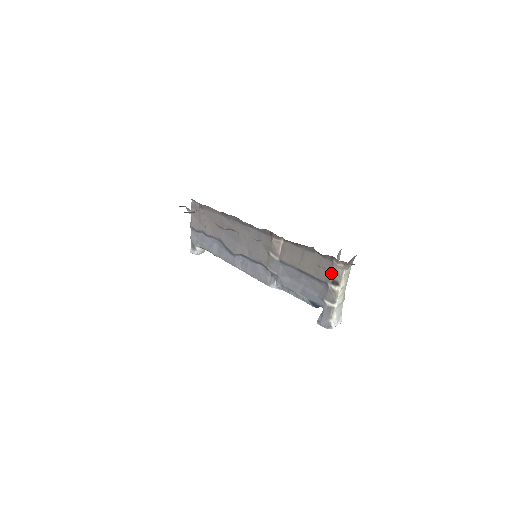
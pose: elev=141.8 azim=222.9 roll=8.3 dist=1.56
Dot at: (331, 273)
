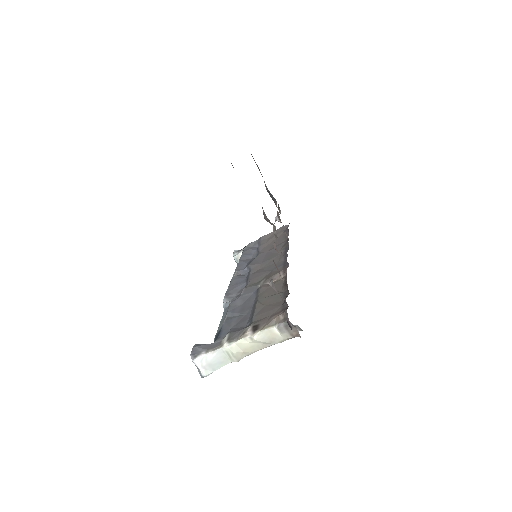
Dot at: (266, 319)
